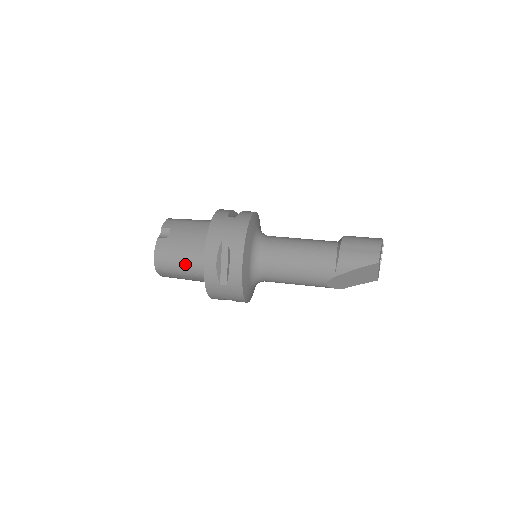
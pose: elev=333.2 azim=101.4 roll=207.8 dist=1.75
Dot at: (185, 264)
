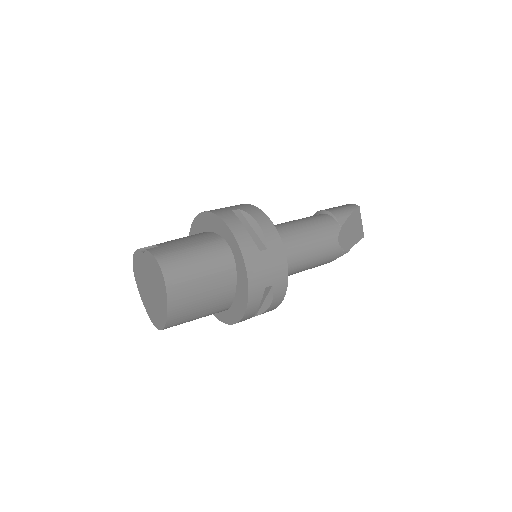
Dot at: (203, 255)
